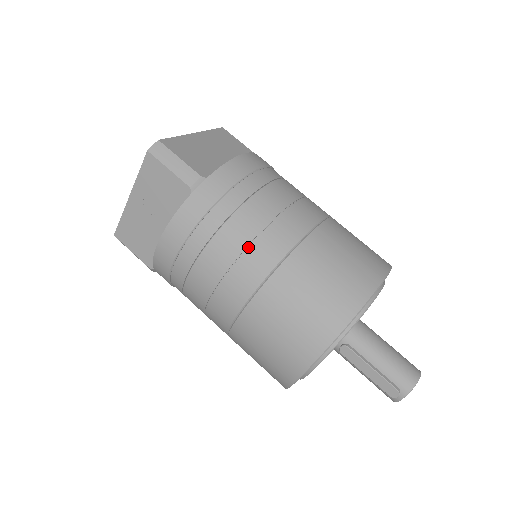
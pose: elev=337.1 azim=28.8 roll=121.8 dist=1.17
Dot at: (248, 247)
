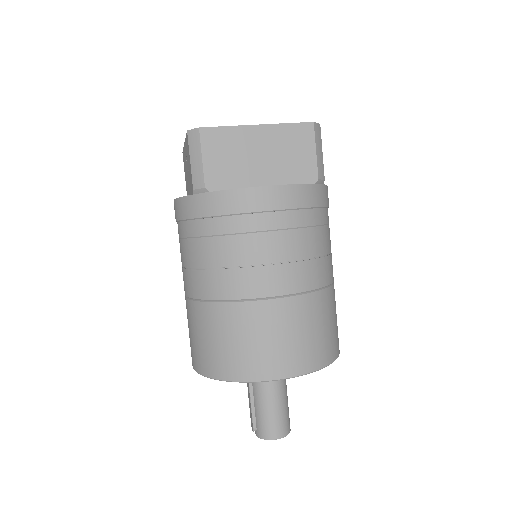
Dot at: (200, 269)
